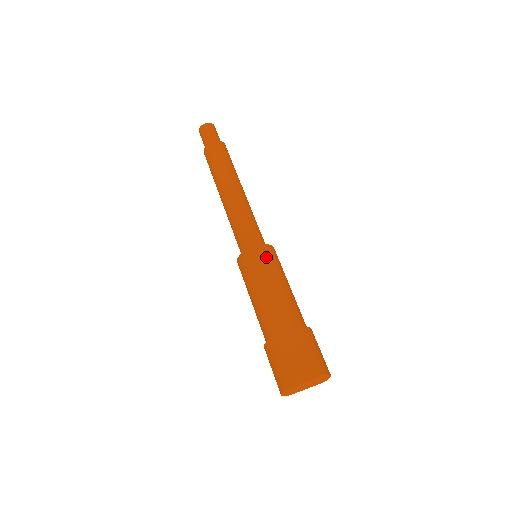
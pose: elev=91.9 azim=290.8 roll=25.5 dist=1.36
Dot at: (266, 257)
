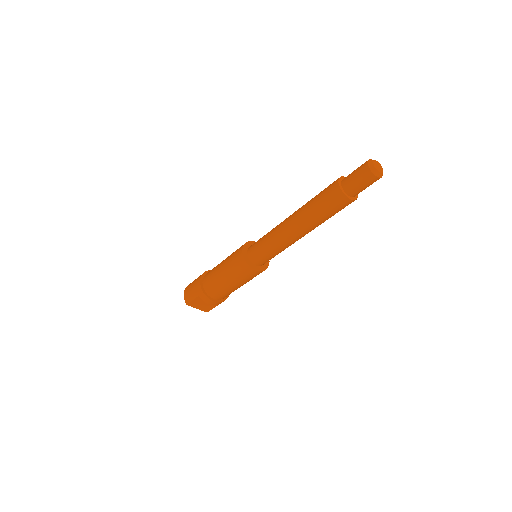
Dot at: (254, 276)
